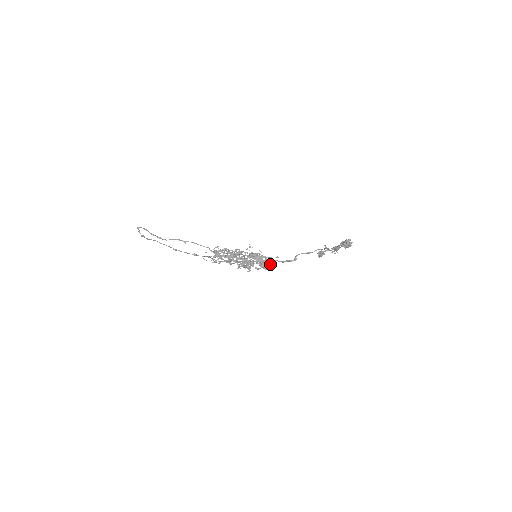
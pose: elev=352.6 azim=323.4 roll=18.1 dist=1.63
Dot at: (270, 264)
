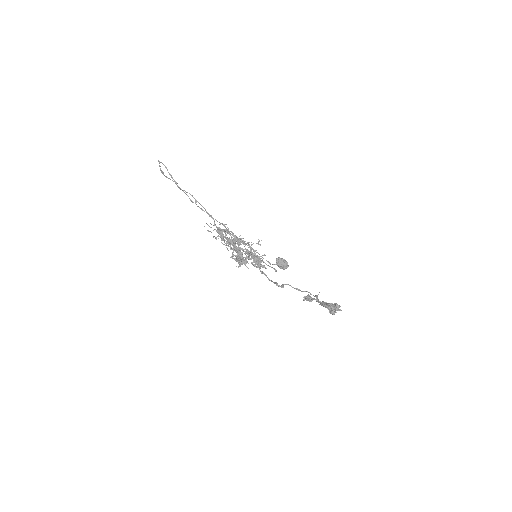
Dot at: (287, 265)
